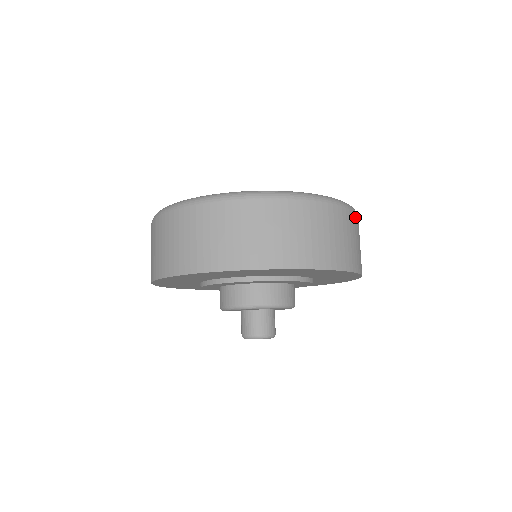
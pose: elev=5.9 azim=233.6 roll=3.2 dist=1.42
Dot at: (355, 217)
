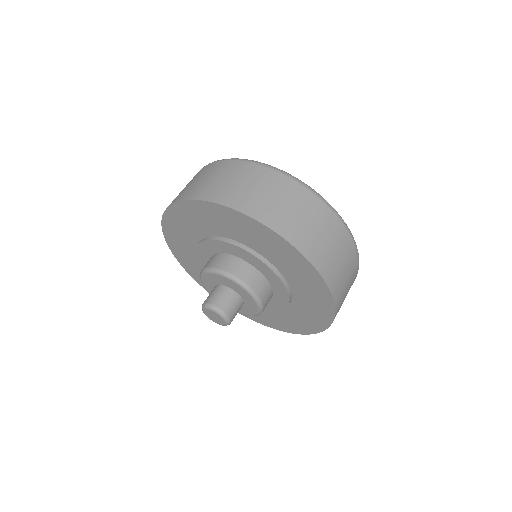
Dot at: (356, 275)
